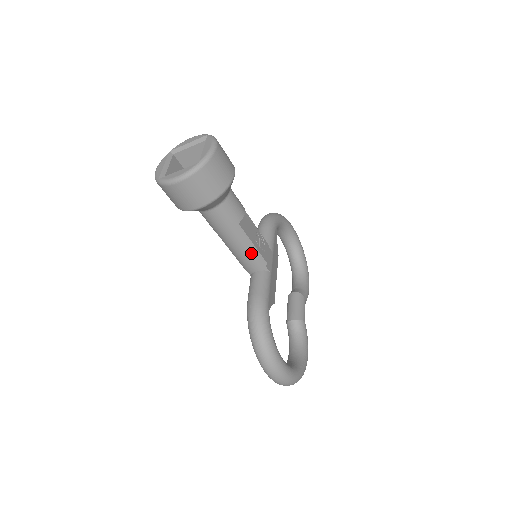
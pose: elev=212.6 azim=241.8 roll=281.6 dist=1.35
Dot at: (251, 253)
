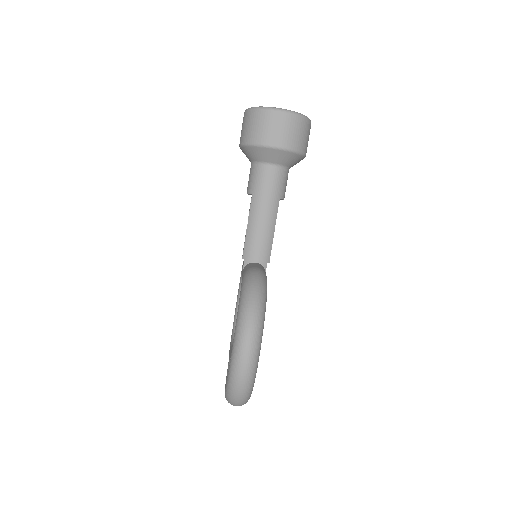
Dot at: (267, 237)
